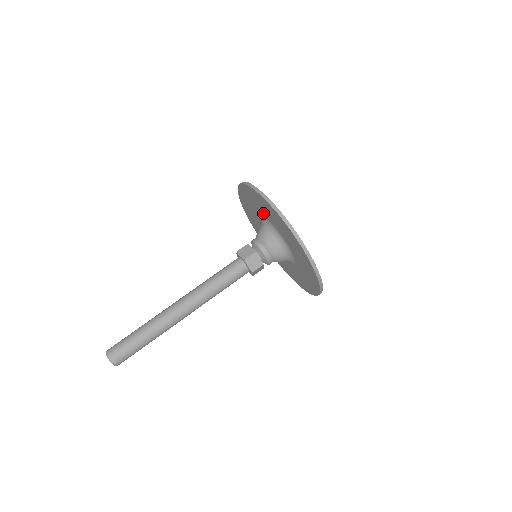
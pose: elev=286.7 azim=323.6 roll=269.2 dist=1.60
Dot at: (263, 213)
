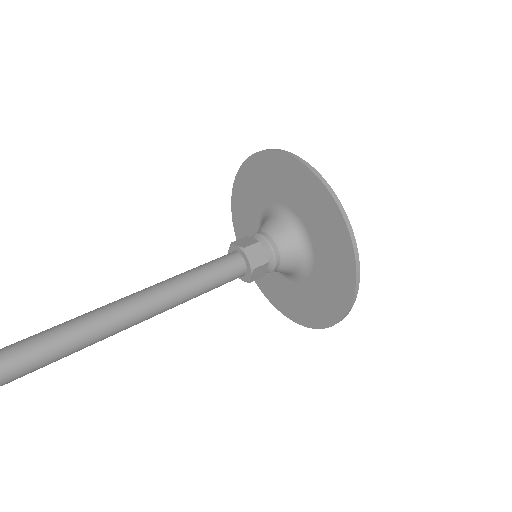
Dot at: (308, 220)
